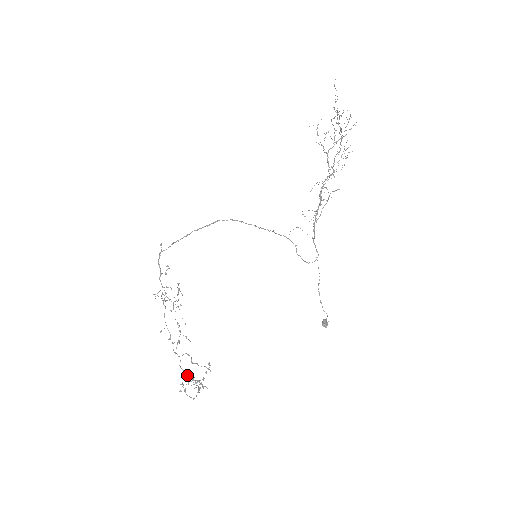
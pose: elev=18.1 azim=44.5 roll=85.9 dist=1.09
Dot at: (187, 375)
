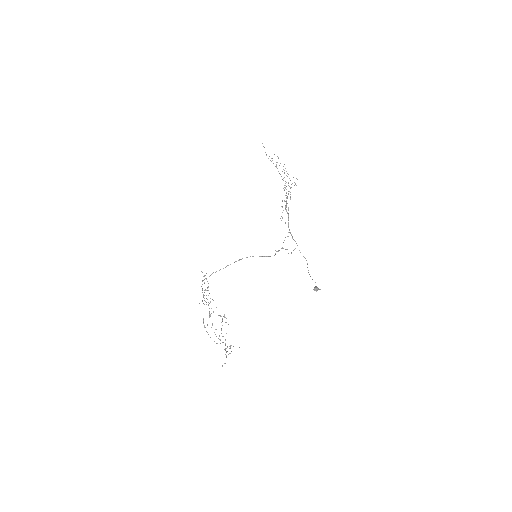
Dot at: (226, 351)
